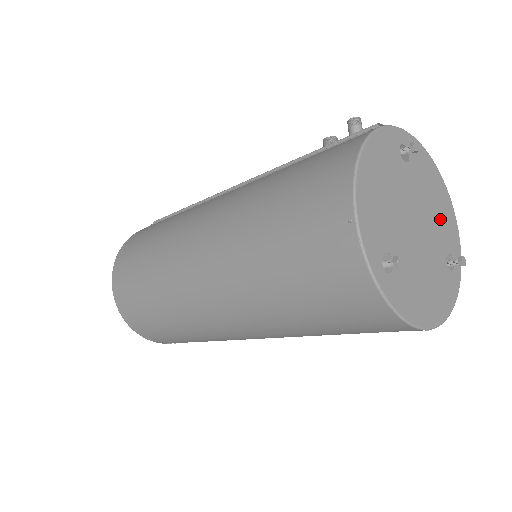
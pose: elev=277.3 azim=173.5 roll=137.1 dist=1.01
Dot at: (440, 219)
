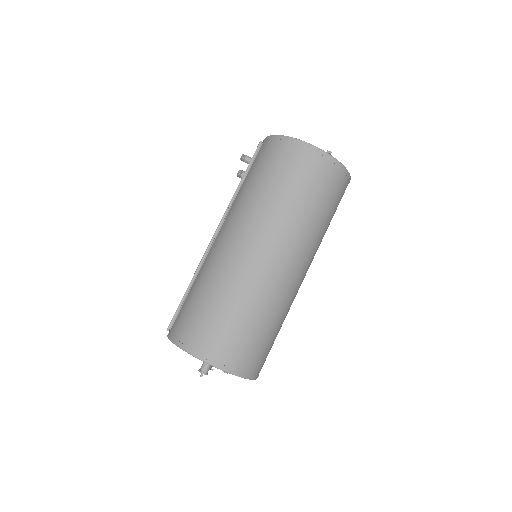
Dot at: occluded
